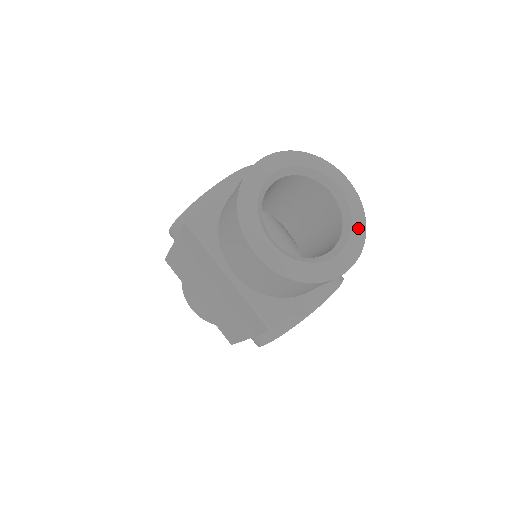
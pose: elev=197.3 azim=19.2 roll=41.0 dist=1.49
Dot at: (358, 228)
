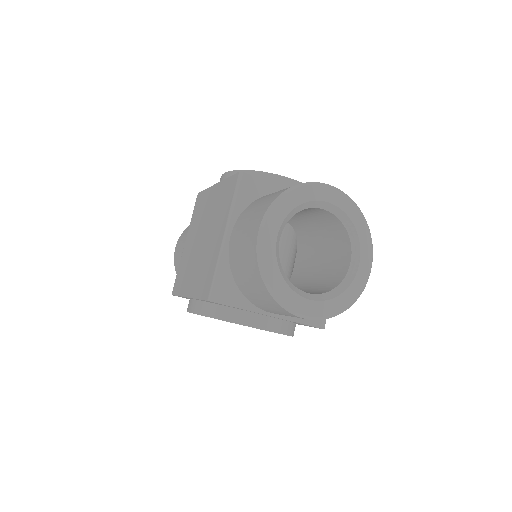
Dot at: (342, 302)
